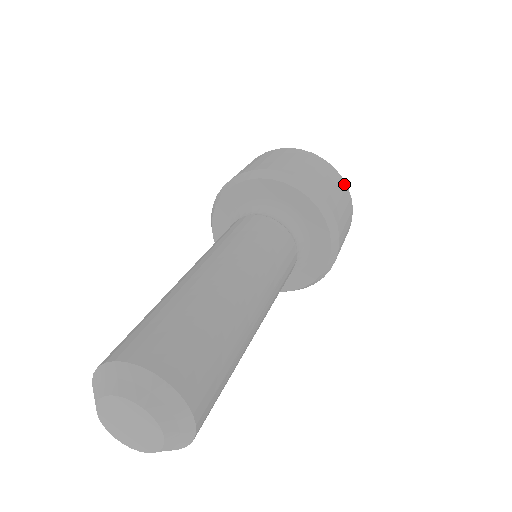
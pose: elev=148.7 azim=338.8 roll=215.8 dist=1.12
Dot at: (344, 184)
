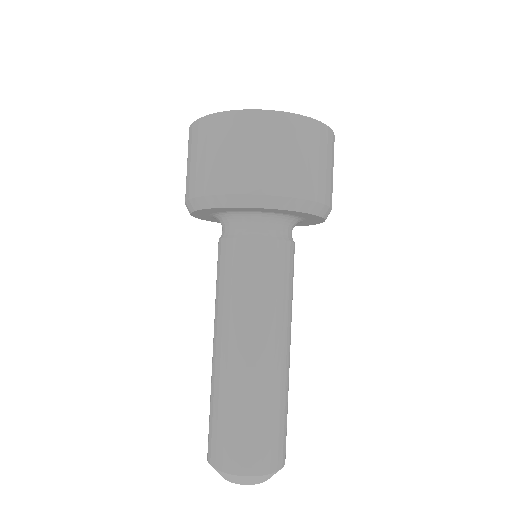
Dot at: occluded
